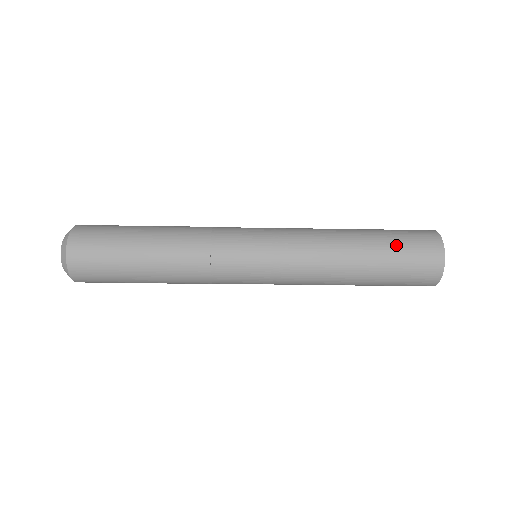
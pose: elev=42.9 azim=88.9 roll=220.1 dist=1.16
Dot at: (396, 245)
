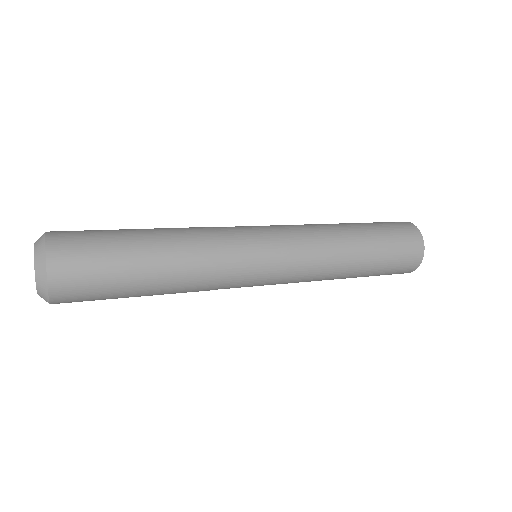
Dot at: (387, 265)
